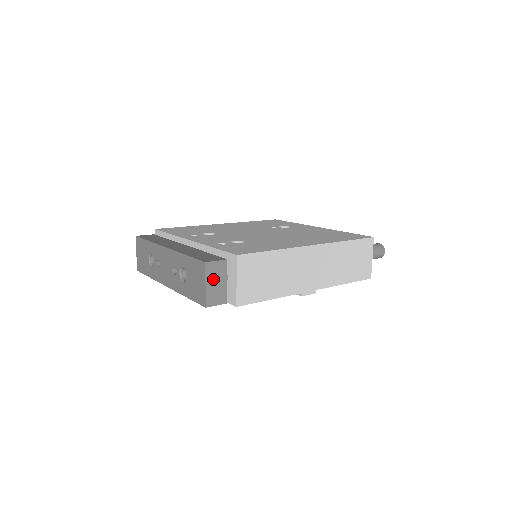
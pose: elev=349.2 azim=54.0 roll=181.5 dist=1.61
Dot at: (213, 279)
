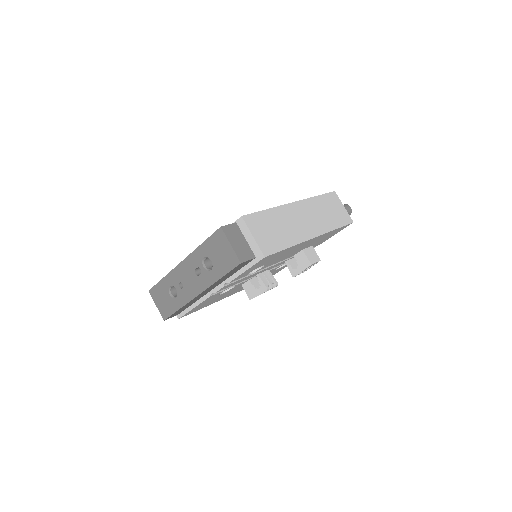
Dot at: (234, 239)
